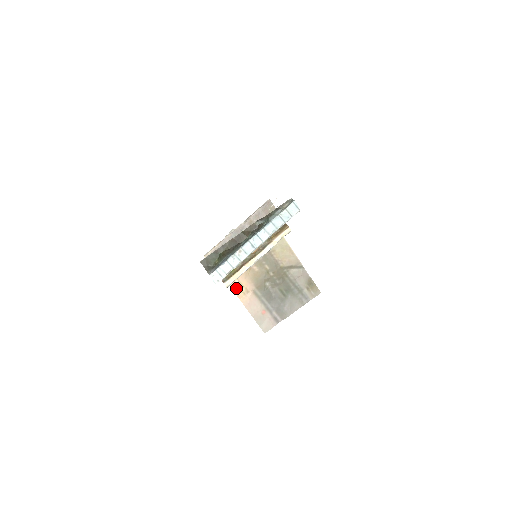
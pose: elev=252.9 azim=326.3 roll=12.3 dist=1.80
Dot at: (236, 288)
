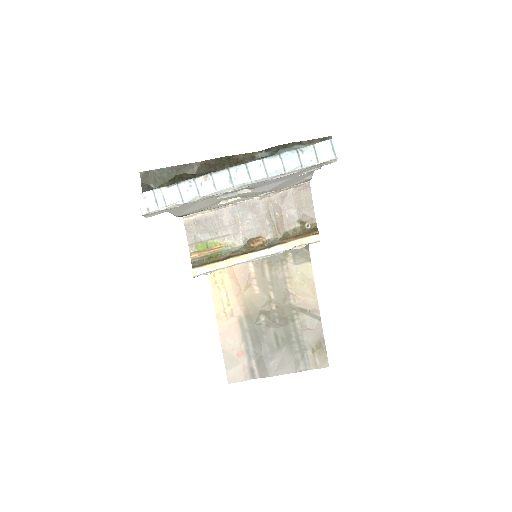
Dot at: (219, 303)
